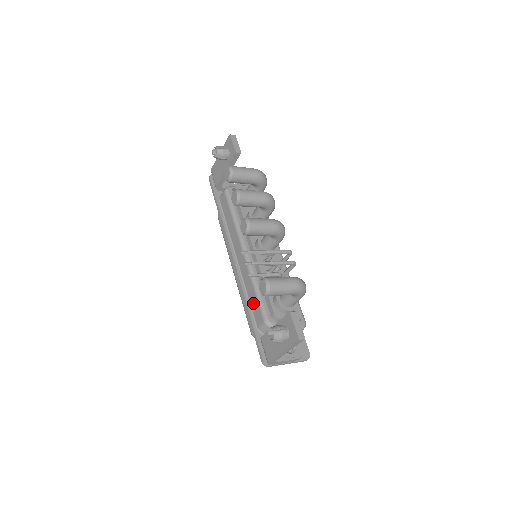
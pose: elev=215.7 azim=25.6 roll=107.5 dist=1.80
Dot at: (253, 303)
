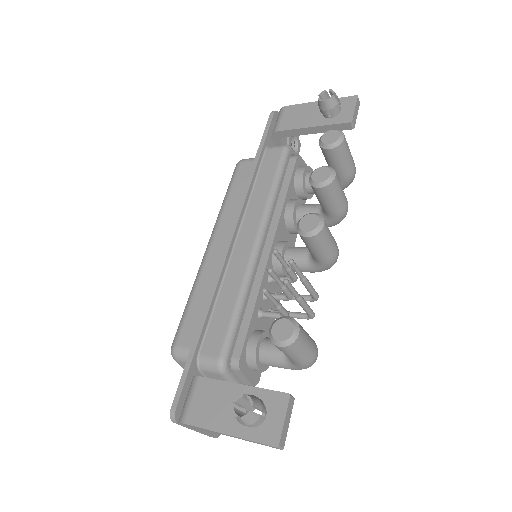
Dot at: (219, 318)
